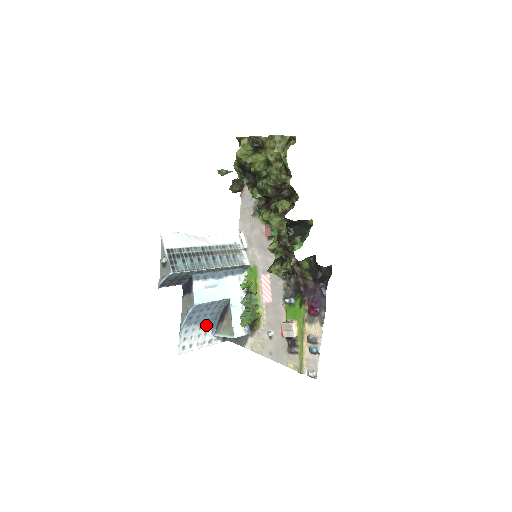
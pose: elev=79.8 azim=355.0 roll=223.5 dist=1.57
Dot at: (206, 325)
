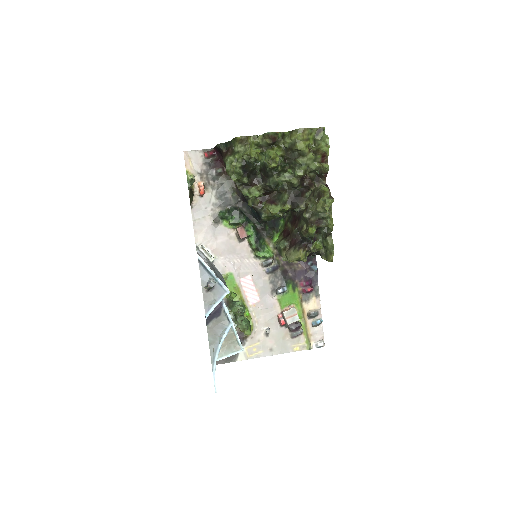
Dot at: occluded
